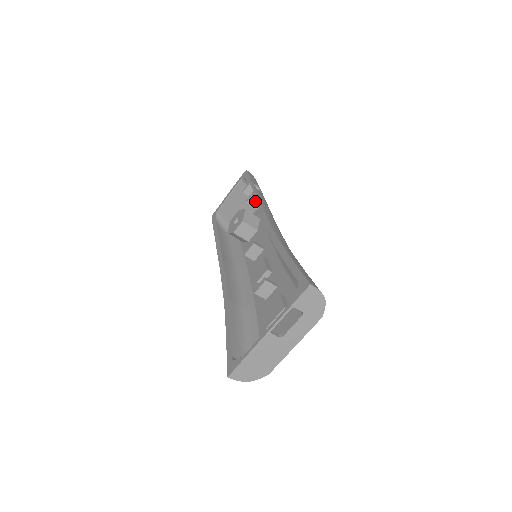
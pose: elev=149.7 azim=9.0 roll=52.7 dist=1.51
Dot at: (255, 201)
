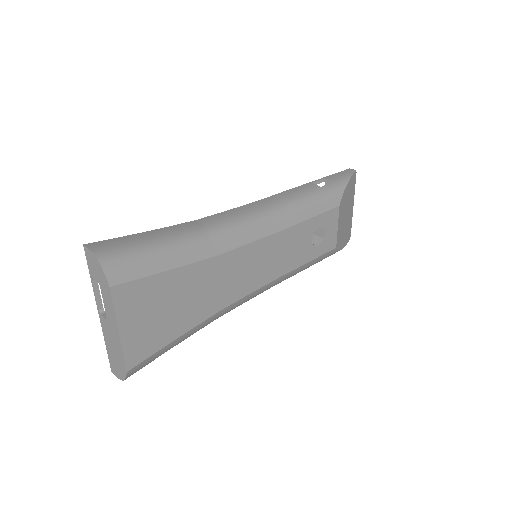
Dot at: occluded
